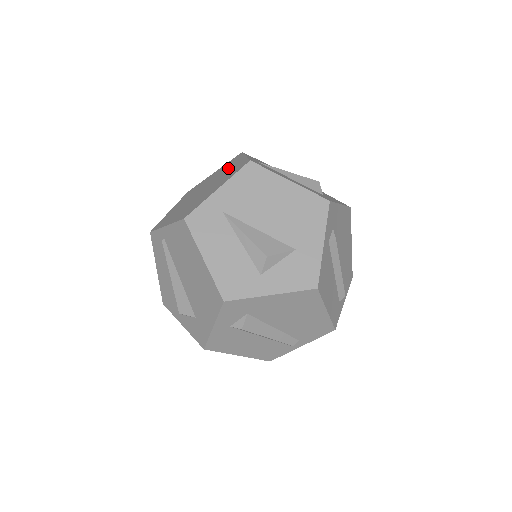
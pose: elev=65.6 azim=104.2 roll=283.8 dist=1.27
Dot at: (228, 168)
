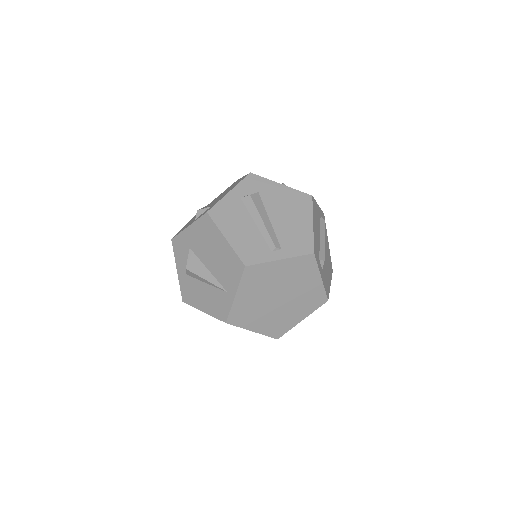
Dot at: occluded
